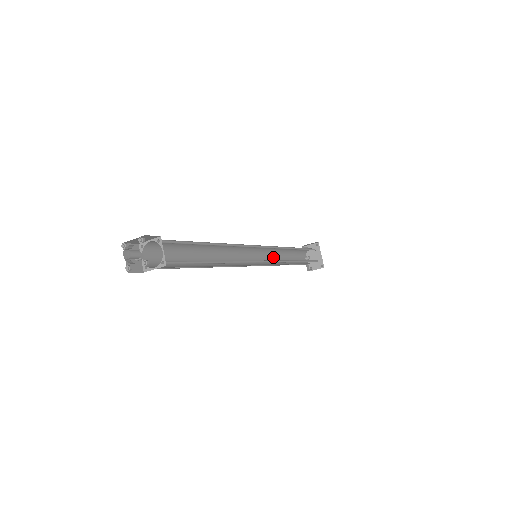
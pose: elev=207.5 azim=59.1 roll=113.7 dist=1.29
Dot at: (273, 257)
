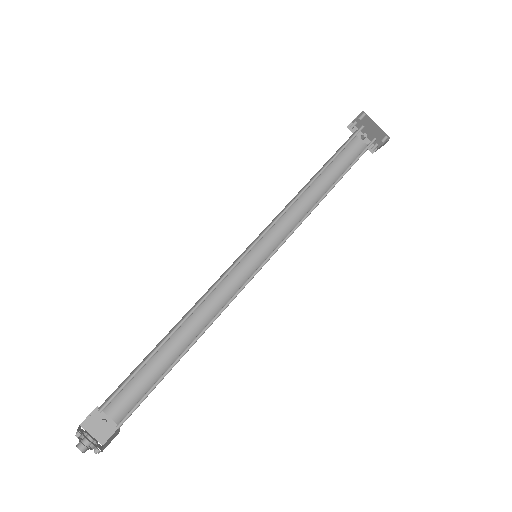
Dot at: (296, 208)
